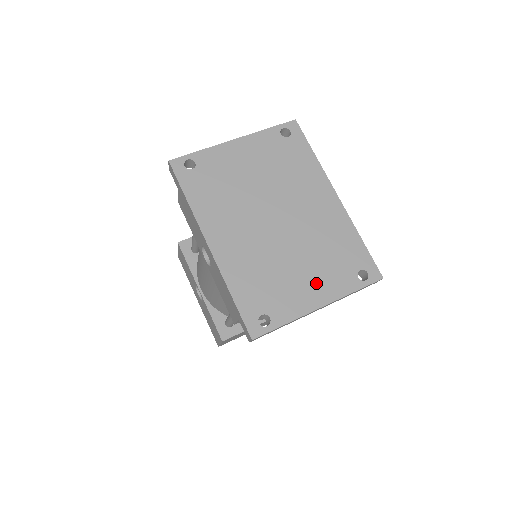
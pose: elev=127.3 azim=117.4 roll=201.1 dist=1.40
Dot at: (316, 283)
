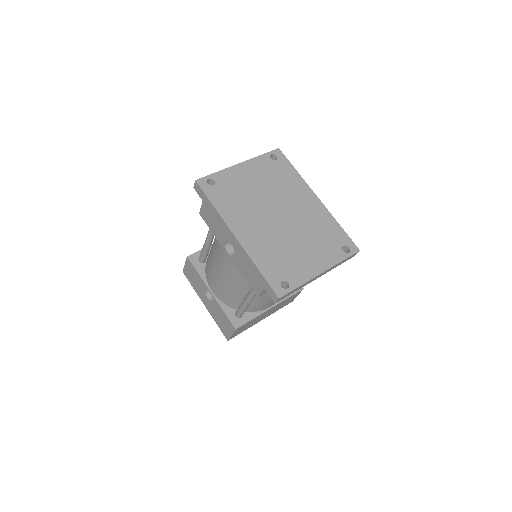
Dot at: (315, 257)
